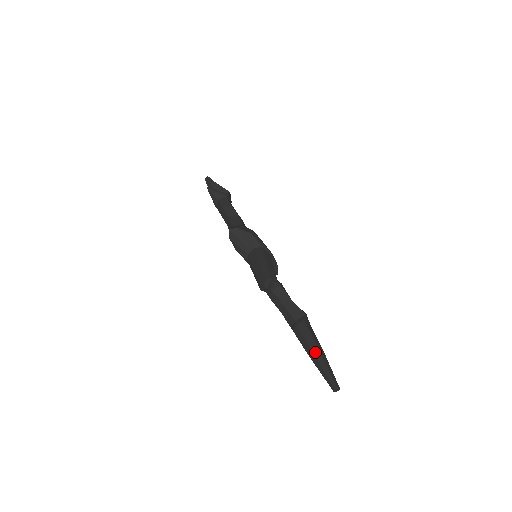
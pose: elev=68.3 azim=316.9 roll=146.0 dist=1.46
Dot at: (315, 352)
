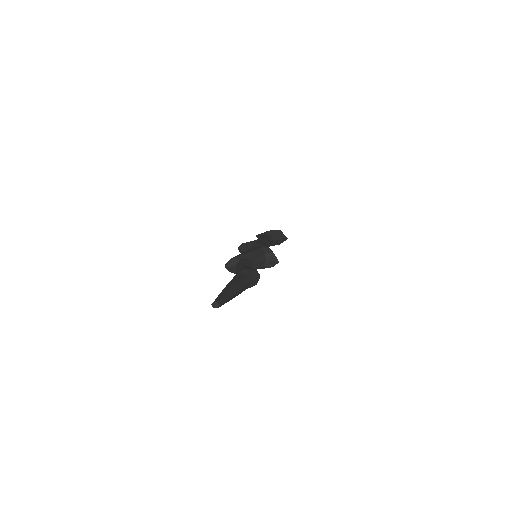
Dot at: occluded
